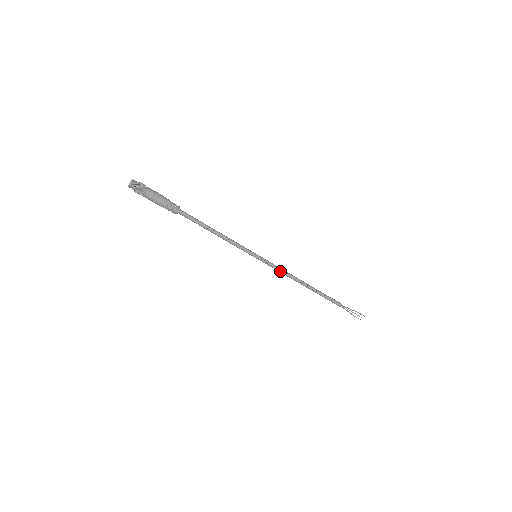
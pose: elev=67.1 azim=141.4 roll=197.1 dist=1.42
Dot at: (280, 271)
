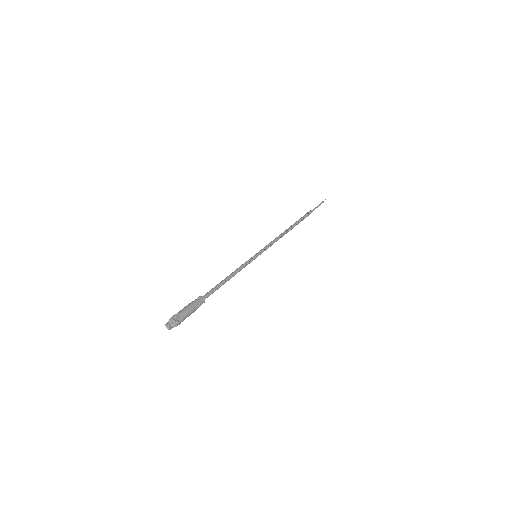
Dot at: occluded
